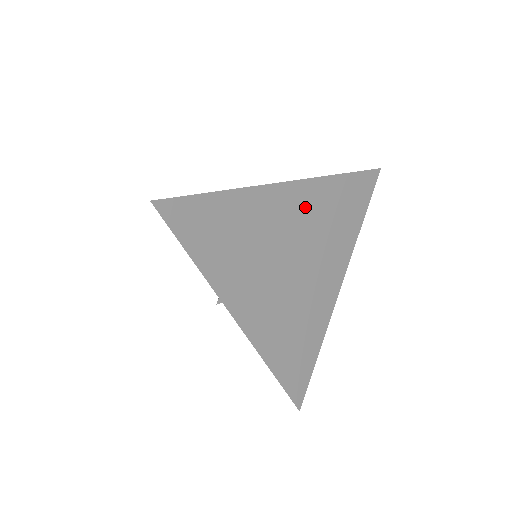
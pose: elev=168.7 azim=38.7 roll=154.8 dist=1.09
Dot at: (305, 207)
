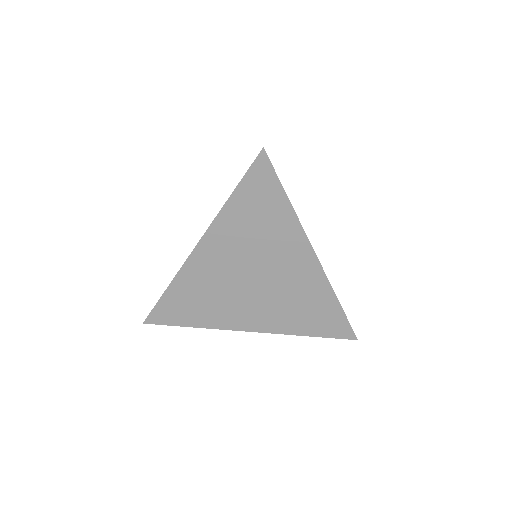
Dot at: (225, 245)
